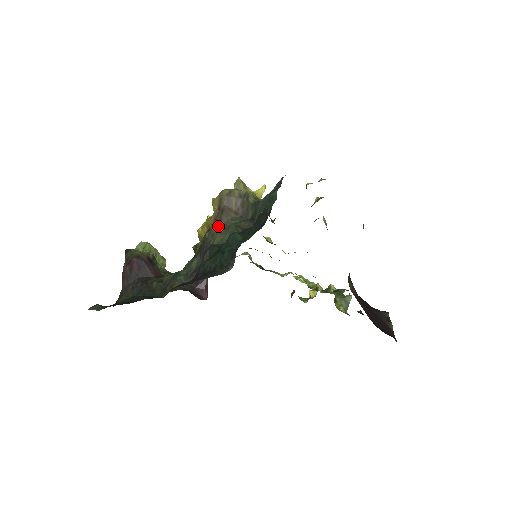
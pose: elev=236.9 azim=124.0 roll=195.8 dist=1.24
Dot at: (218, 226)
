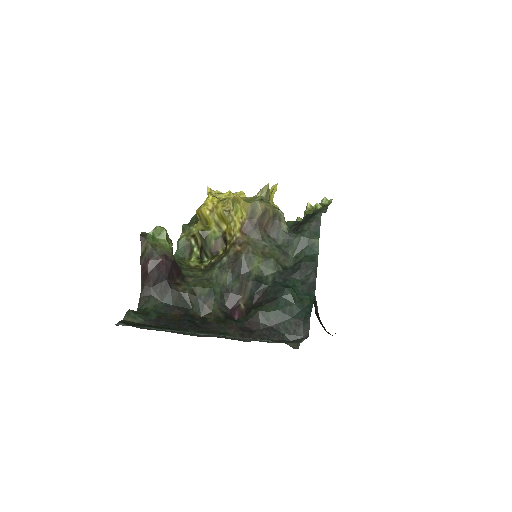
Dot at: (252, 246)
